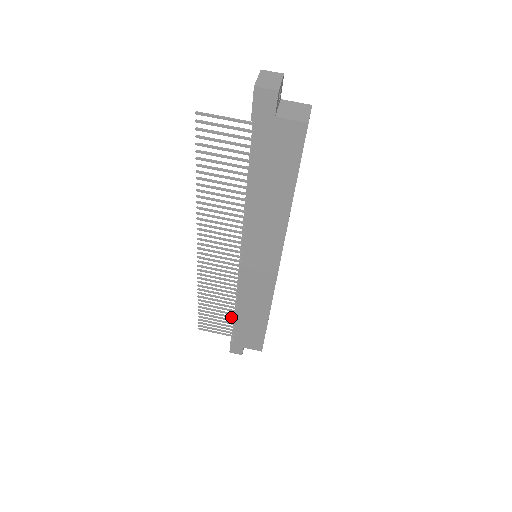
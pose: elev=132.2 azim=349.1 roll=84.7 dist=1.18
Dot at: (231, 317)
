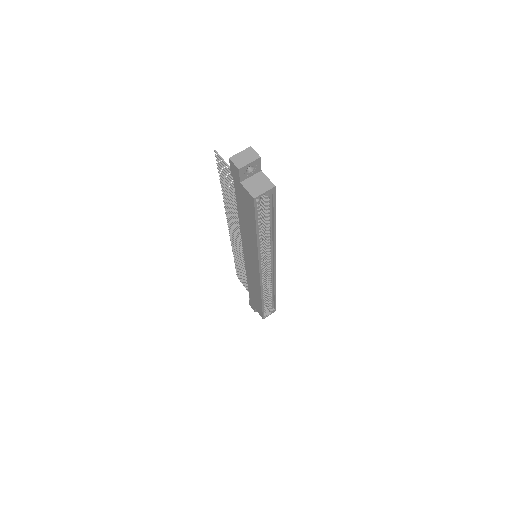
Dot at: occluded
